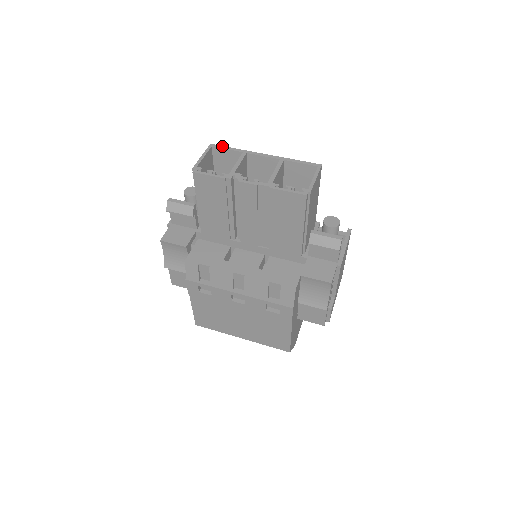
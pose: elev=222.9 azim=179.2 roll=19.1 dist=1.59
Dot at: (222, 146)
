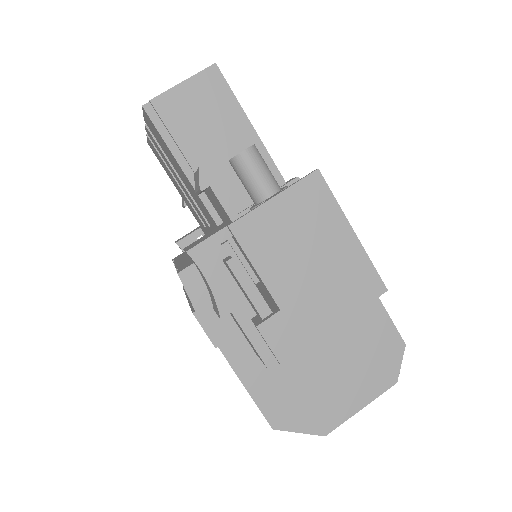
Dot at: occluded
